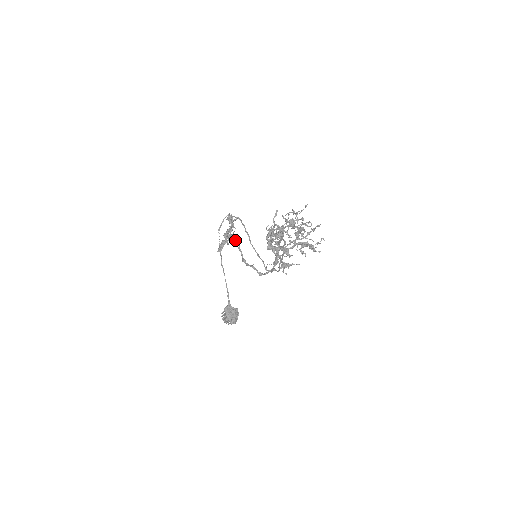
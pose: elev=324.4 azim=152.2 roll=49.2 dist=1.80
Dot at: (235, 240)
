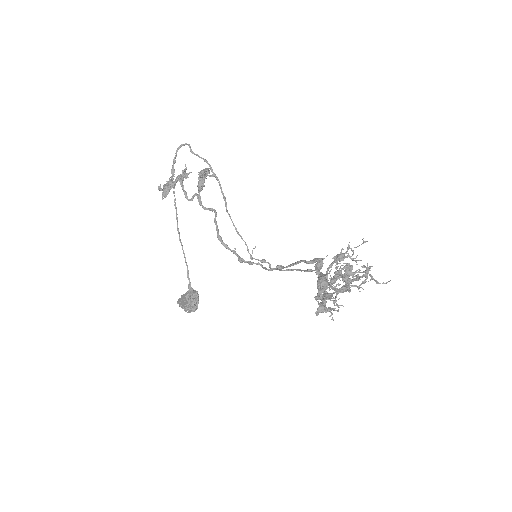
Dot at: (211, 208)
